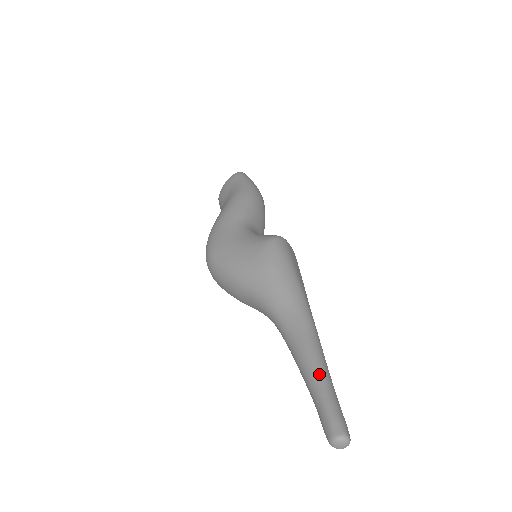
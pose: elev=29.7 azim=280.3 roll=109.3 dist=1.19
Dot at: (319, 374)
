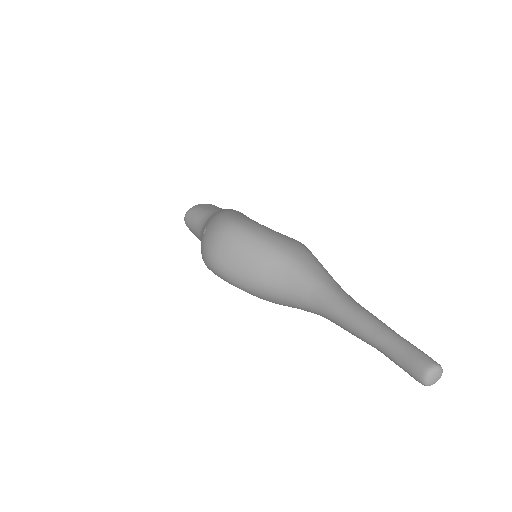
Dot at: occluded
